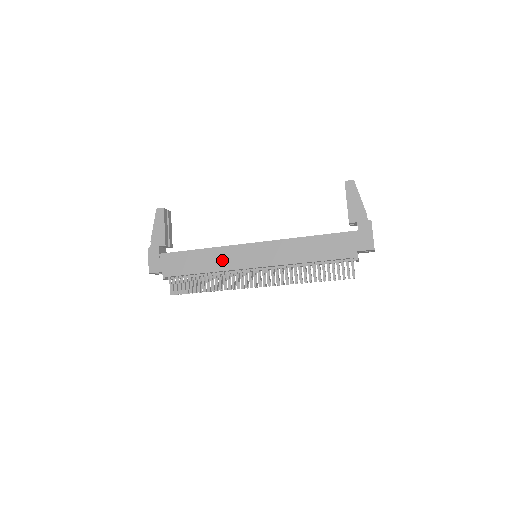
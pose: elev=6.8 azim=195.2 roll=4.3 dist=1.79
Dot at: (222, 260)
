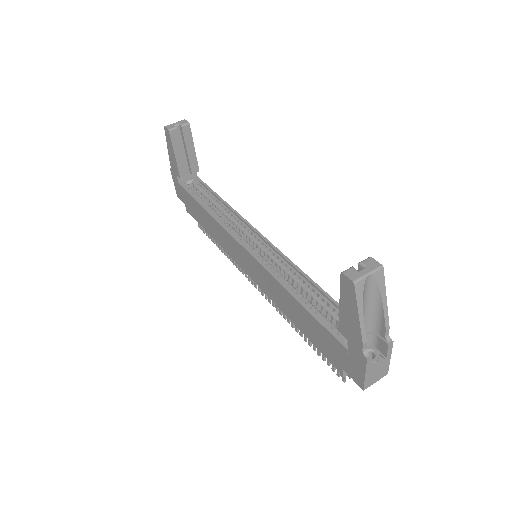
Dot at: (222, 239)
